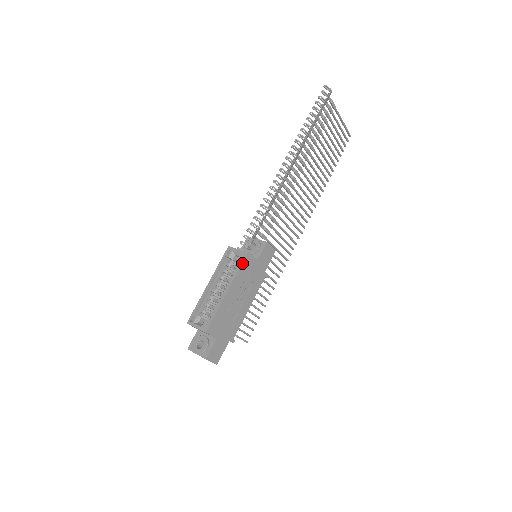
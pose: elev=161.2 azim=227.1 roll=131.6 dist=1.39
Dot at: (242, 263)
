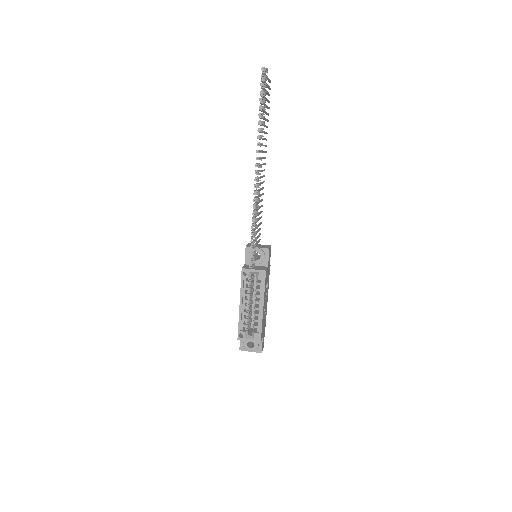
Dot at: (265, 281)
